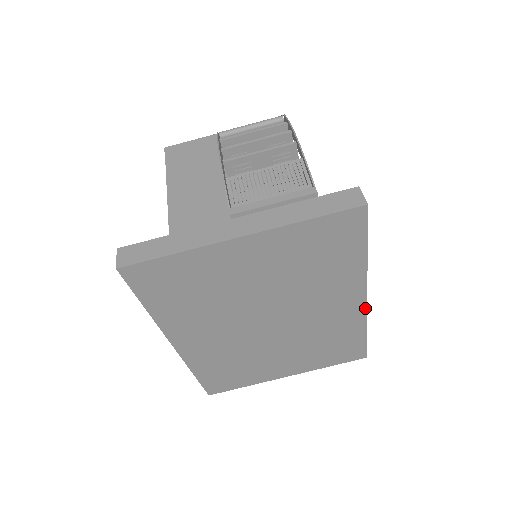
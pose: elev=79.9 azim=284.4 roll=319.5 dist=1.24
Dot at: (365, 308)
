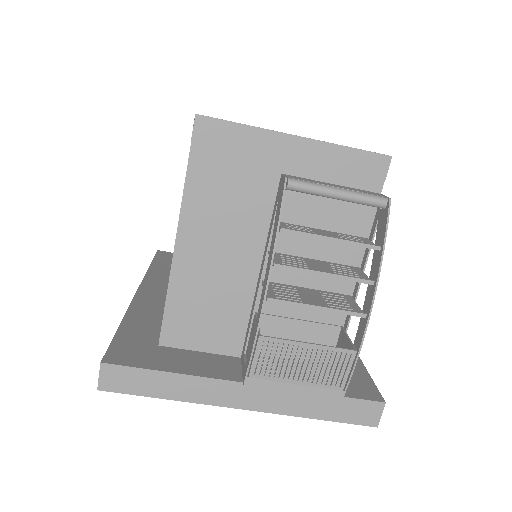
Dot at: occluded
